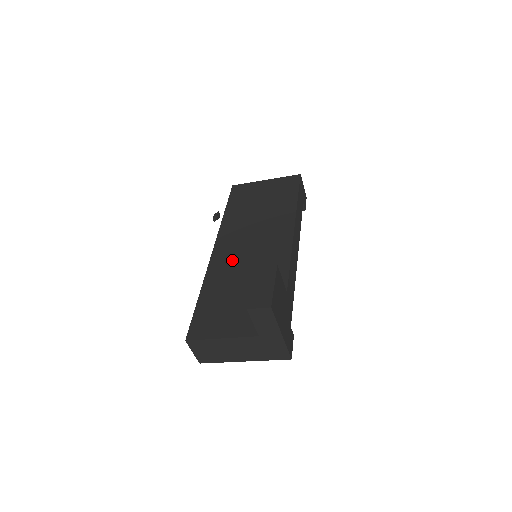
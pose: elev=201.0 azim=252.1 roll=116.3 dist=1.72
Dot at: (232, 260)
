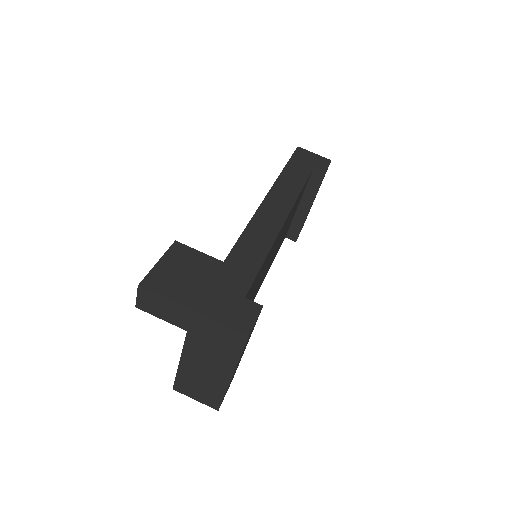
Dot at: occluded
